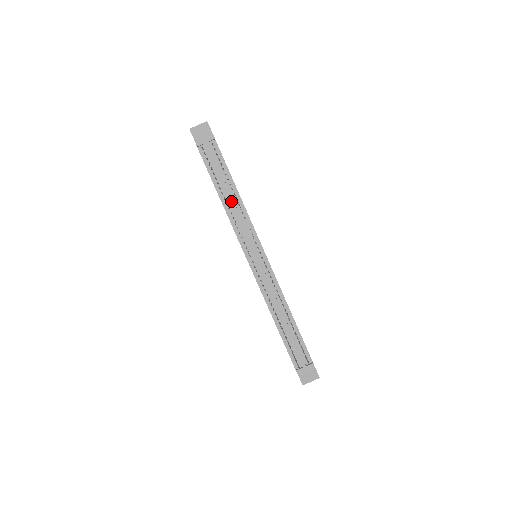
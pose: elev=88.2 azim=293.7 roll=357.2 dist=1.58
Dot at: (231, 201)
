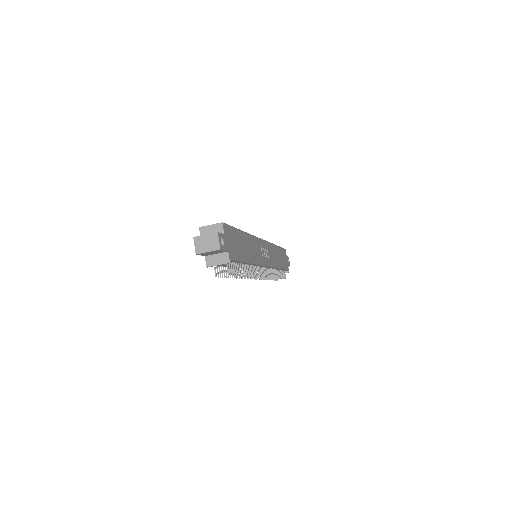
Dot at: occluded
